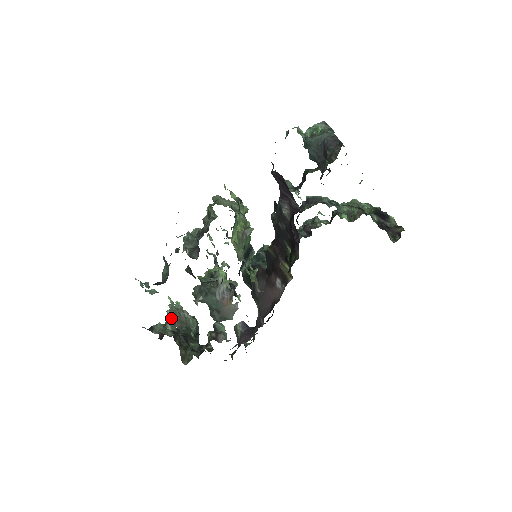
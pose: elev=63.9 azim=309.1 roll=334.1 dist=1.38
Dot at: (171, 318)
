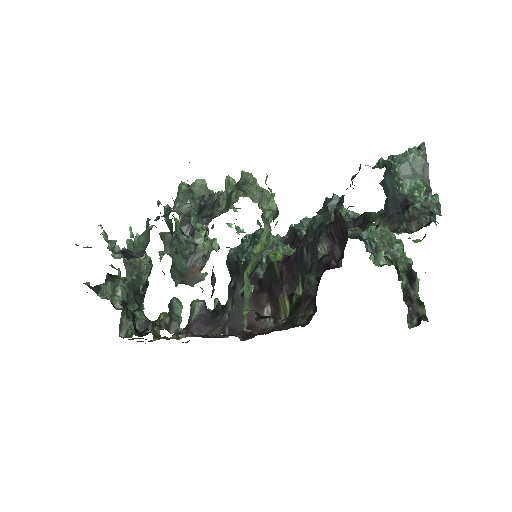
Dot at: (124, 260)
